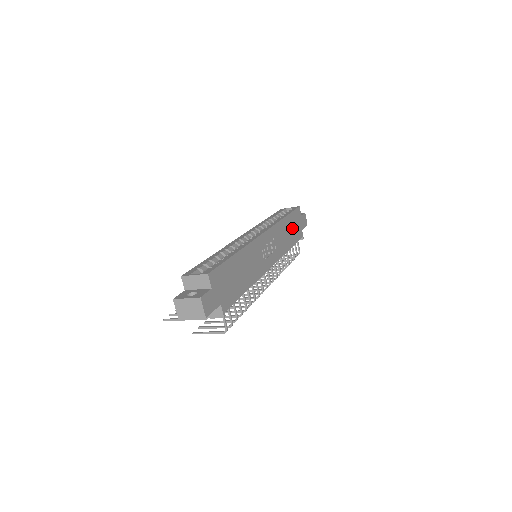
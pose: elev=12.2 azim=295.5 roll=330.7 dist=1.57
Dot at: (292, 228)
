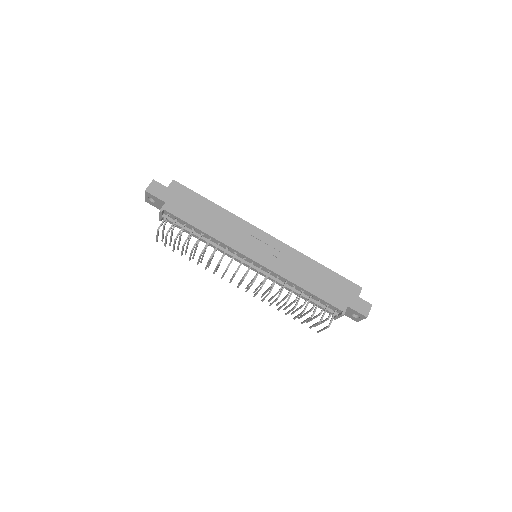
Dot at: (326, 283)
